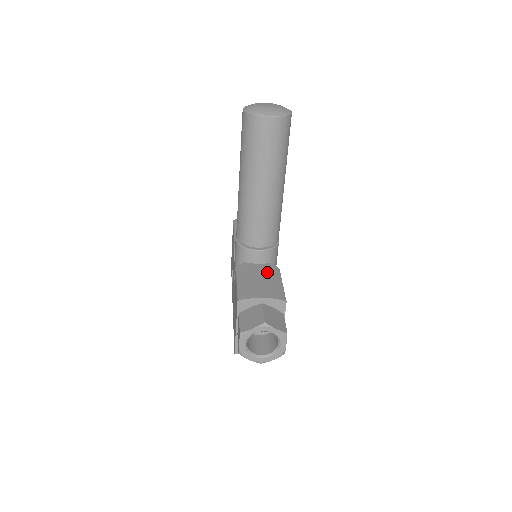
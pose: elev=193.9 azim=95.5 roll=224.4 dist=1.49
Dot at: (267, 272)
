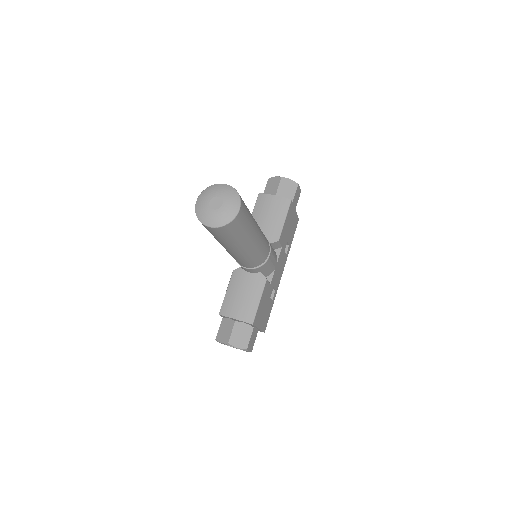
Dot at: (252, 286)
